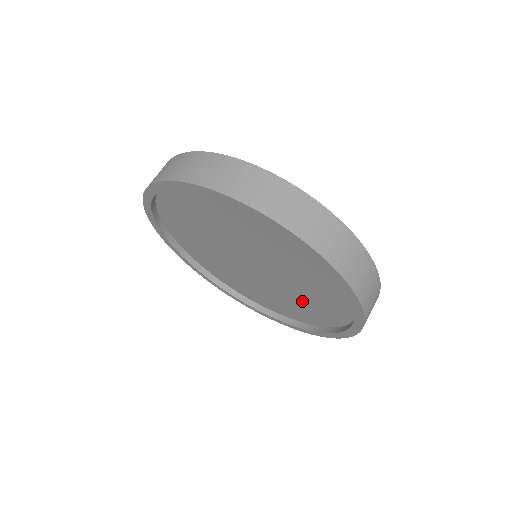
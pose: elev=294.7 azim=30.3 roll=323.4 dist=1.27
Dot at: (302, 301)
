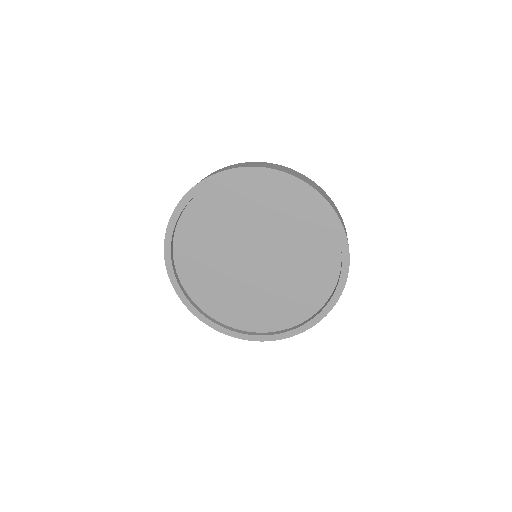
Dot at: (304, 269)
